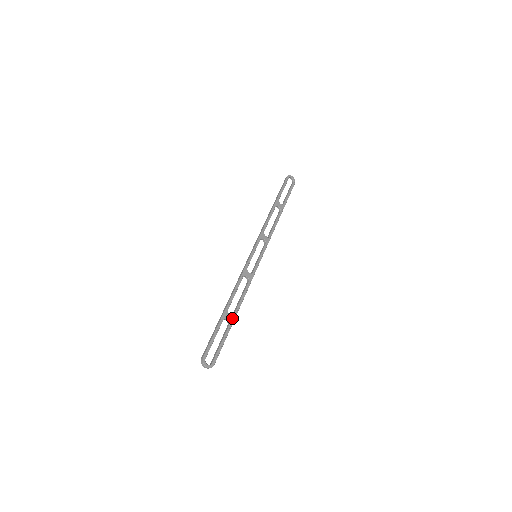
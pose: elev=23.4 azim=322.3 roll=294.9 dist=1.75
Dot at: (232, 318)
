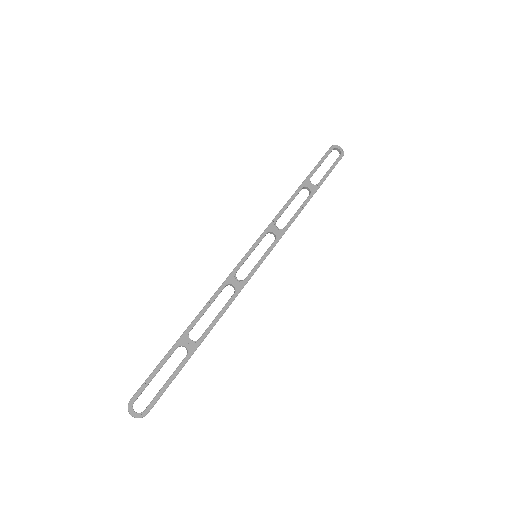
Dot at: (194, 344)
